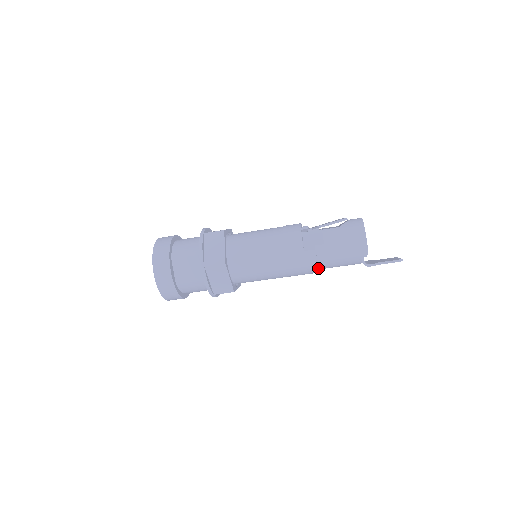
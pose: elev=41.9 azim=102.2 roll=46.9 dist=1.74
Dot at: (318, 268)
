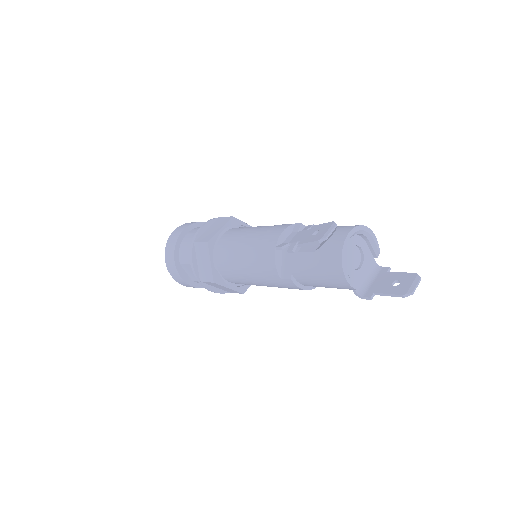
Dot at: occluded
